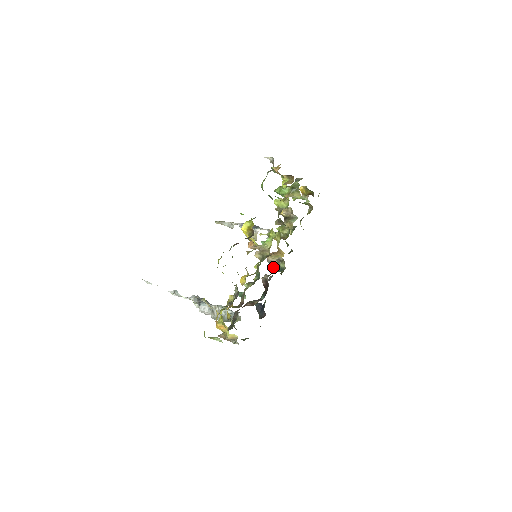
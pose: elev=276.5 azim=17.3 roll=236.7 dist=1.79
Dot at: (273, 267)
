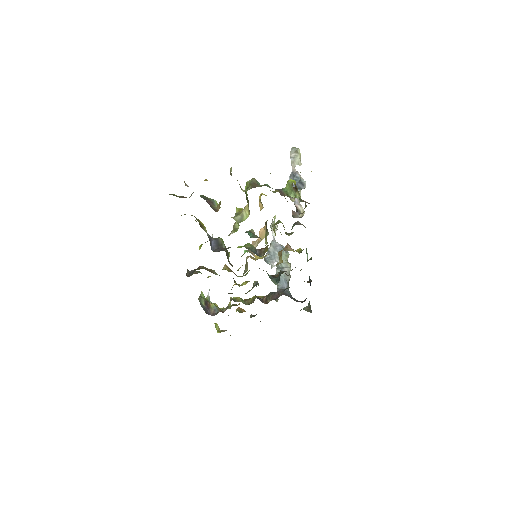
Dot at: occluded
